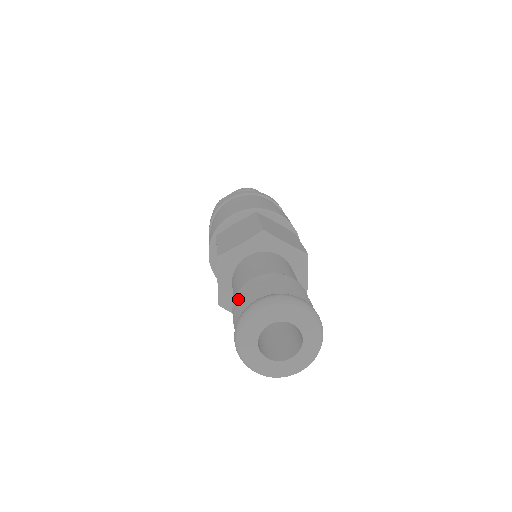
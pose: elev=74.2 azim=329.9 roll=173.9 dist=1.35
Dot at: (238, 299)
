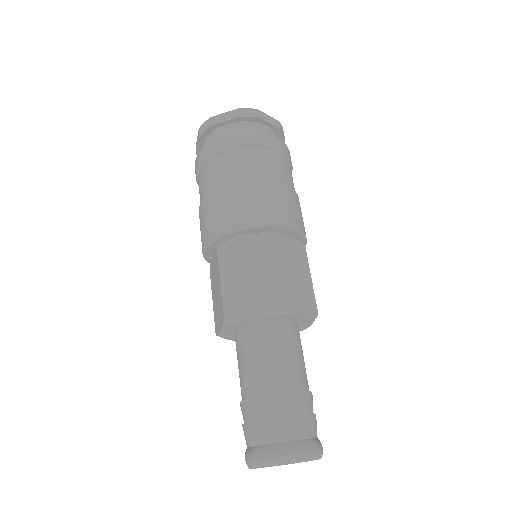
Dot at: (250, 410)
